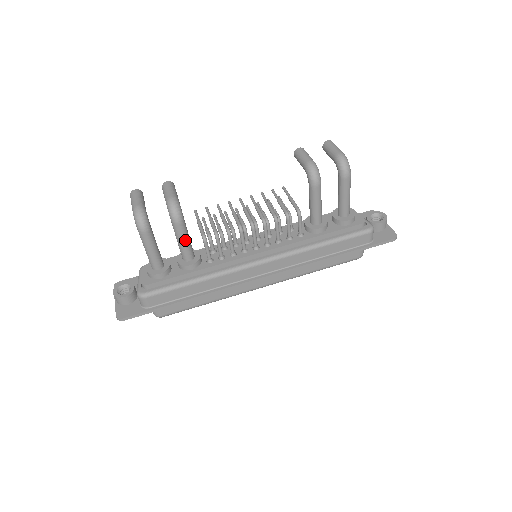
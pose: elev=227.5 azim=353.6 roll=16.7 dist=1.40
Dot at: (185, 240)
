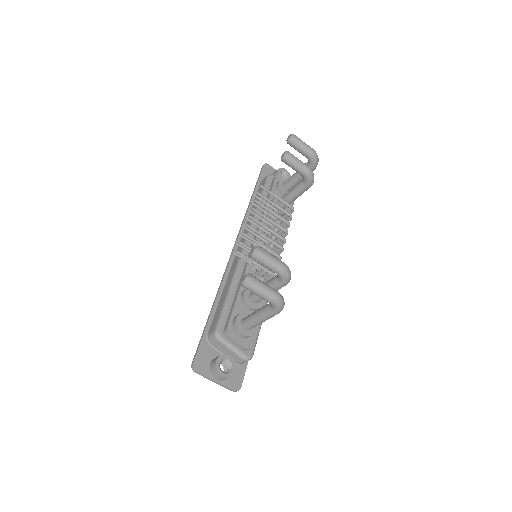
Dot at: occluded
